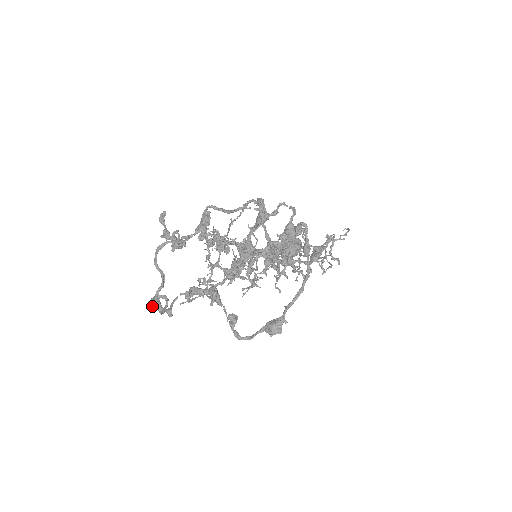
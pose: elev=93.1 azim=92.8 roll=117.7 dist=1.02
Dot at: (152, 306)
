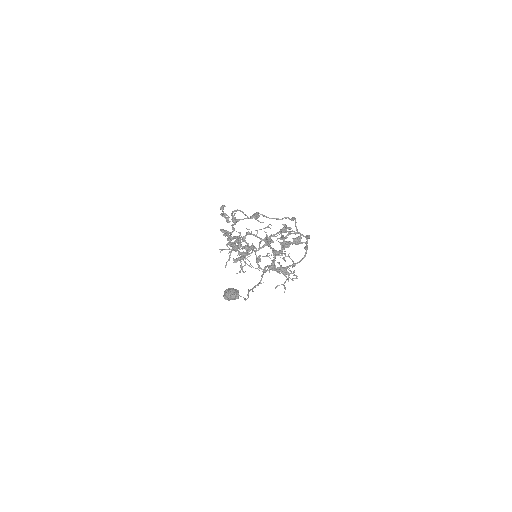
Dot at: (223, 231)
